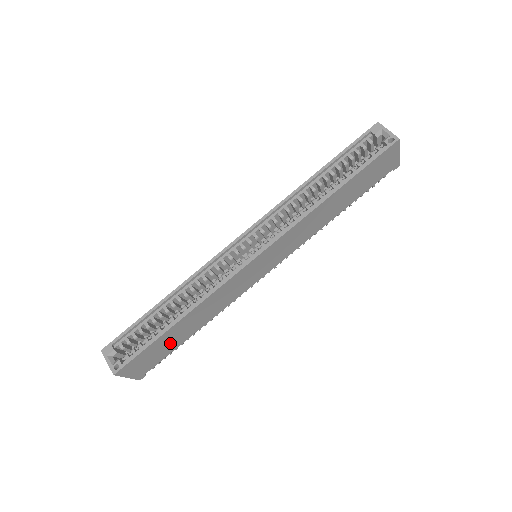
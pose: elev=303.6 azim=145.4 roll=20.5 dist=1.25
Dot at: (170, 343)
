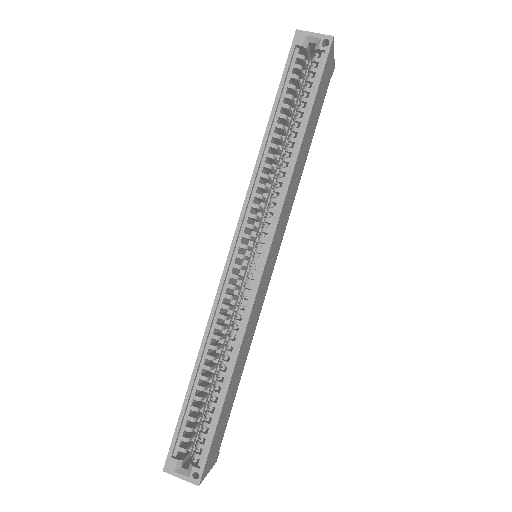
Dot at: (228, 406)
